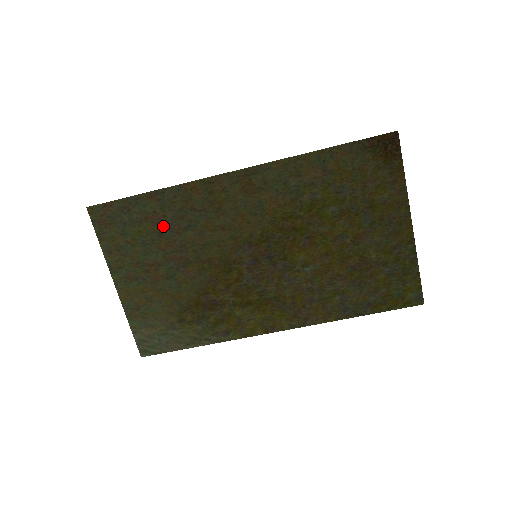
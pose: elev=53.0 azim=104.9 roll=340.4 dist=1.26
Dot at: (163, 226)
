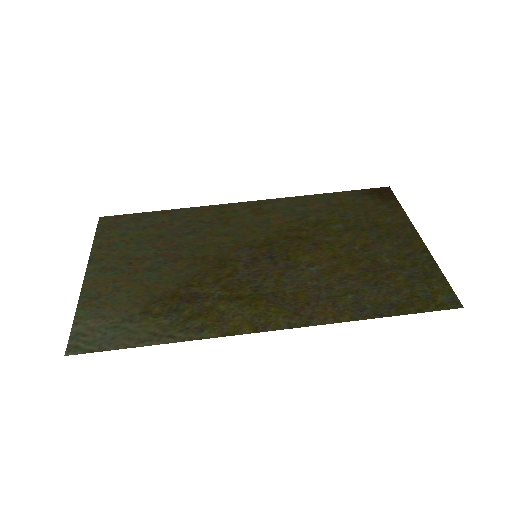
Dot at: (166, 231)
